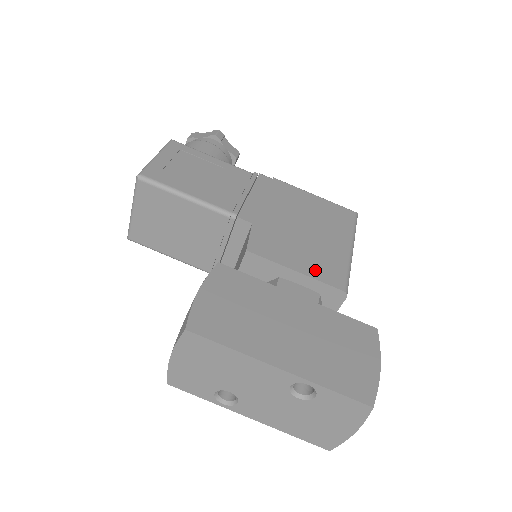
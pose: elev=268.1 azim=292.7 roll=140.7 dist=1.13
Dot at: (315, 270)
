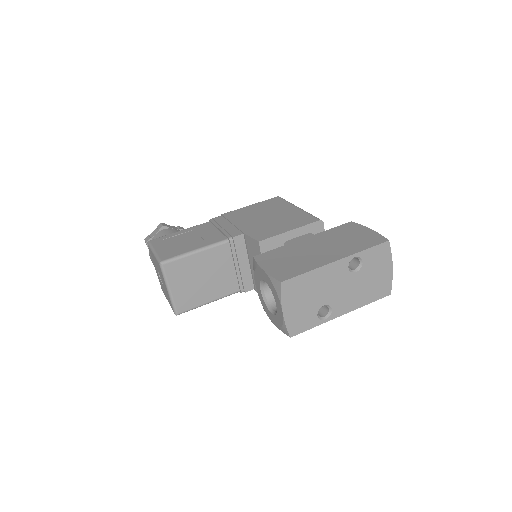
Dot at: (297, 224)
